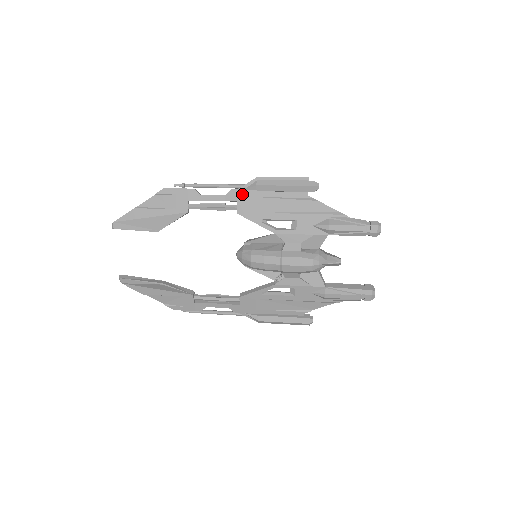
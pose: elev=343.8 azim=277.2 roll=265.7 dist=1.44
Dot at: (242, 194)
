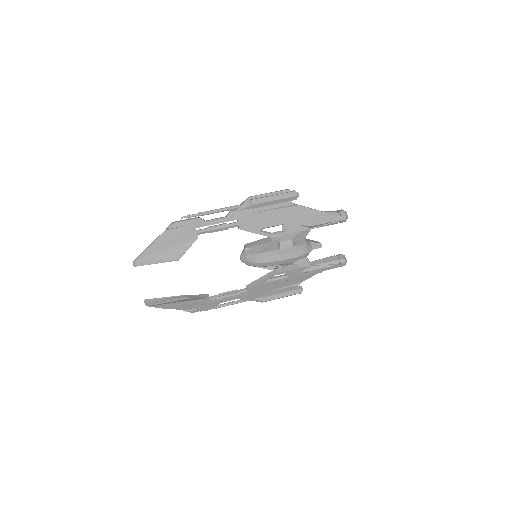
Dot at: (240, 213)
